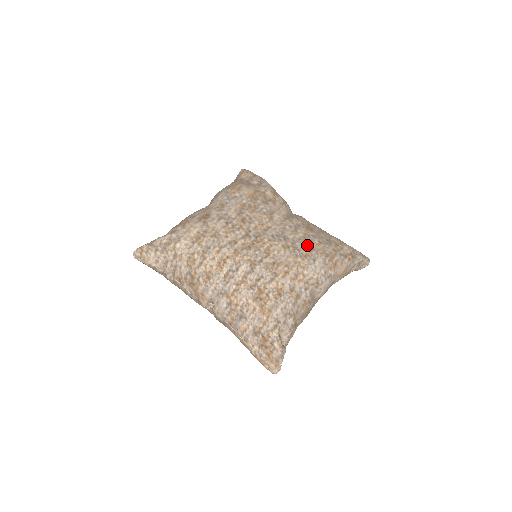
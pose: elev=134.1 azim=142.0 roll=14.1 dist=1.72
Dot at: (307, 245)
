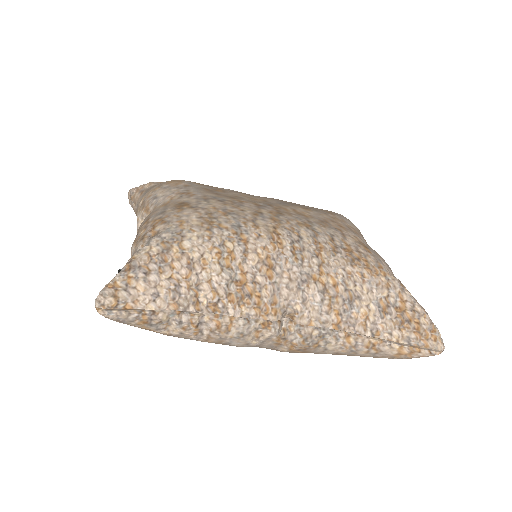
Dot at: occluded
